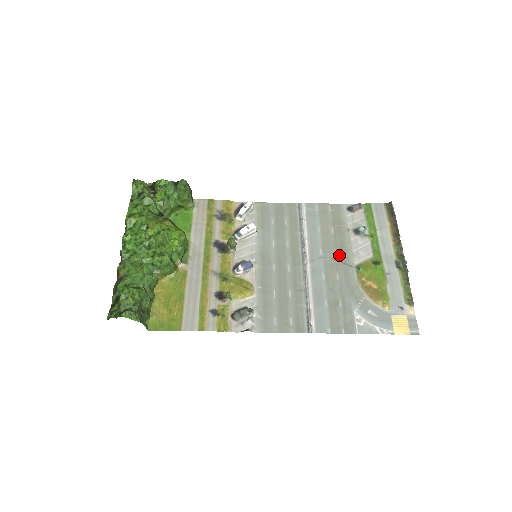
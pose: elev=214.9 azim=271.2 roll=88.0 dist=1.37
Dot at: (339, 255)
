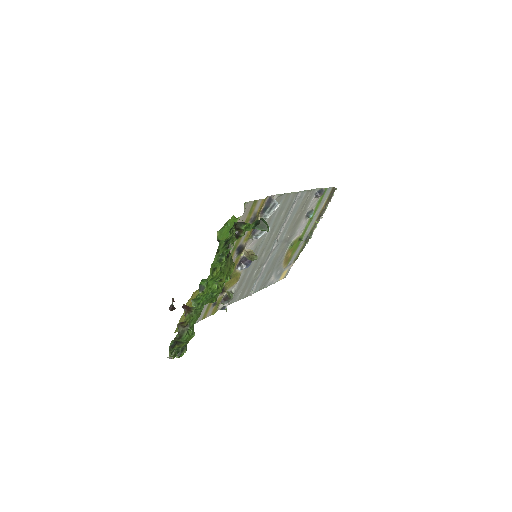
Dot at: (290, 237)
